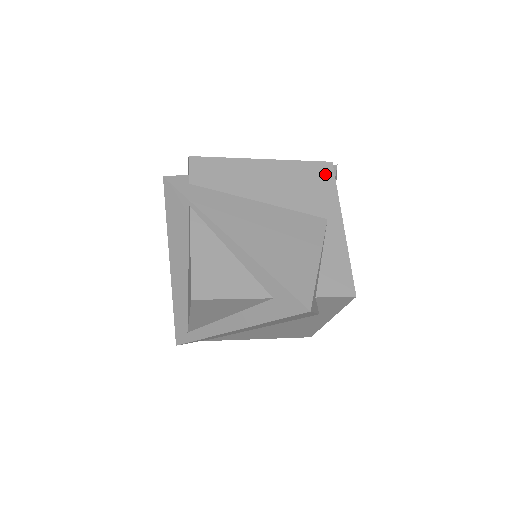
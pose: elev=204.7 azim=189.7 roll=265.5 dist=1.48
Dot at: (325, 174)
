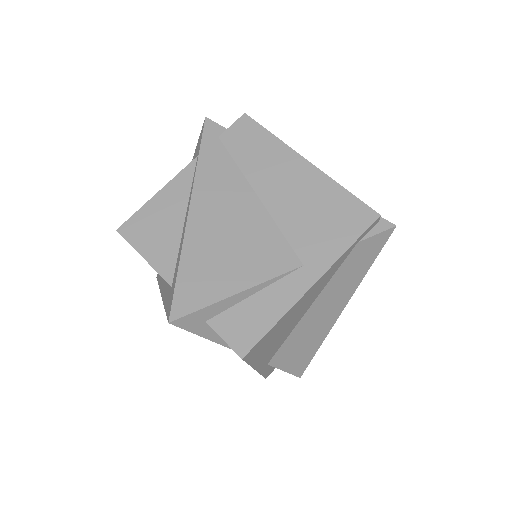
Dot at: (356, 221)
